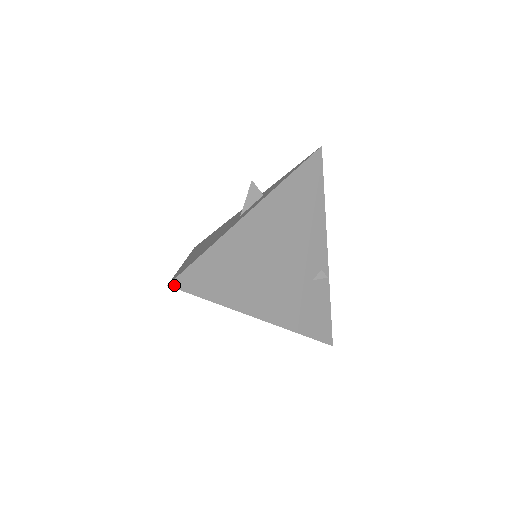
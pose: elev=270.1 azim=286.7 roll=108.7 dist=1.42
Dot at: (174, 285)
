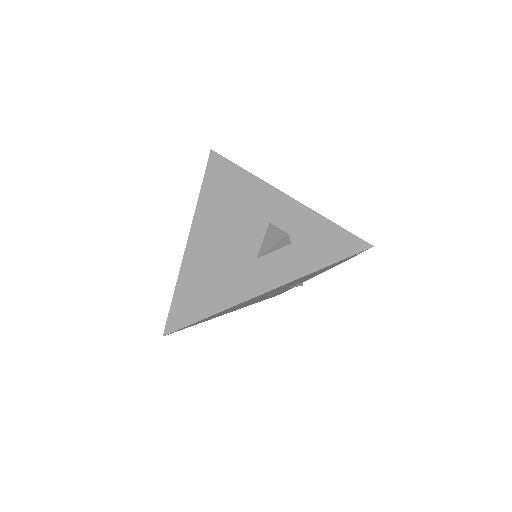
Dot at: (168, 334)
